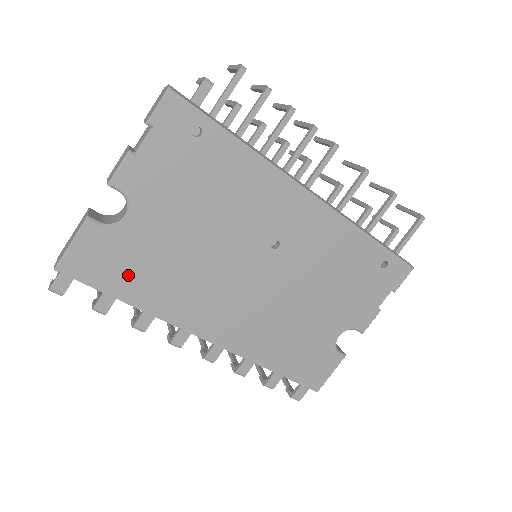
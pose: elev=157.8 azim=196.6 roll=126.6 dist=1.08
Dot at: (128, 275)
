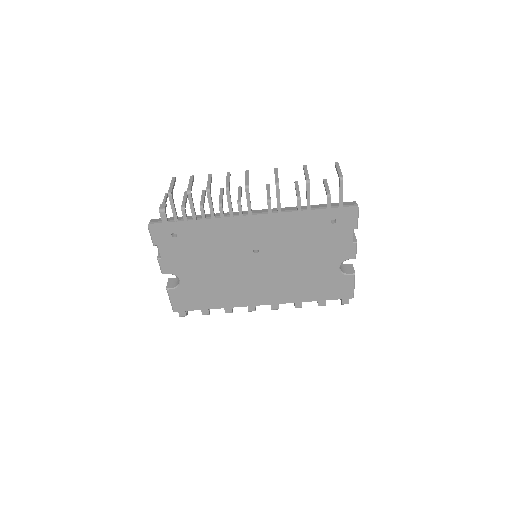
Dot at: (202, 299)
